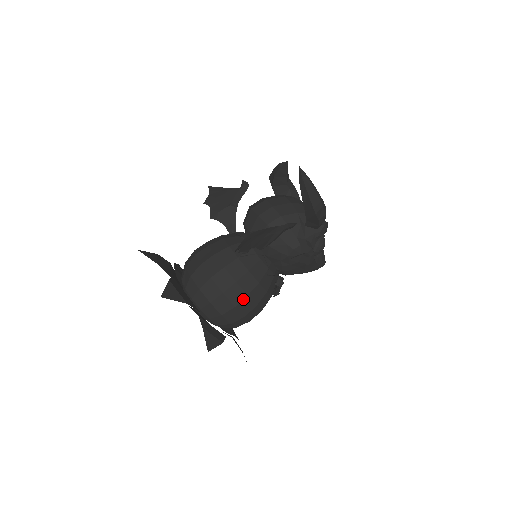
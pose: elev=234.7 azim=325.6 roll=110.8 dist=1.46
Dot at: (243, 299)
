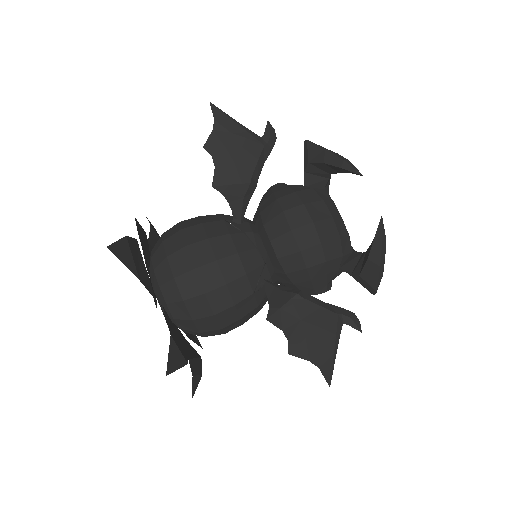
Dot at: (236, 327)
